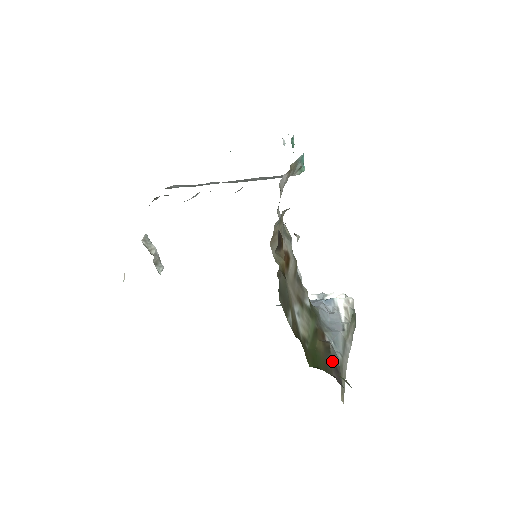
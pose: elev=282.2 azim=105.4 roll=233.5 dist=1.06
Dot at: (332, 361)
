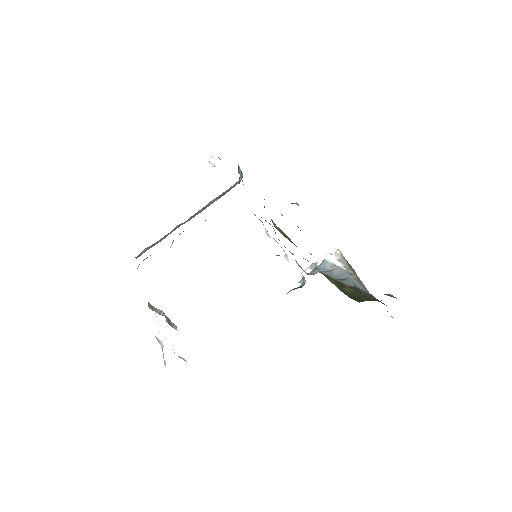
Dot at: (367, 294)
